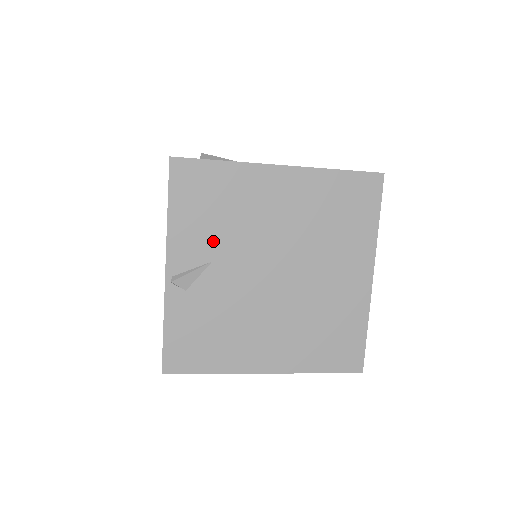
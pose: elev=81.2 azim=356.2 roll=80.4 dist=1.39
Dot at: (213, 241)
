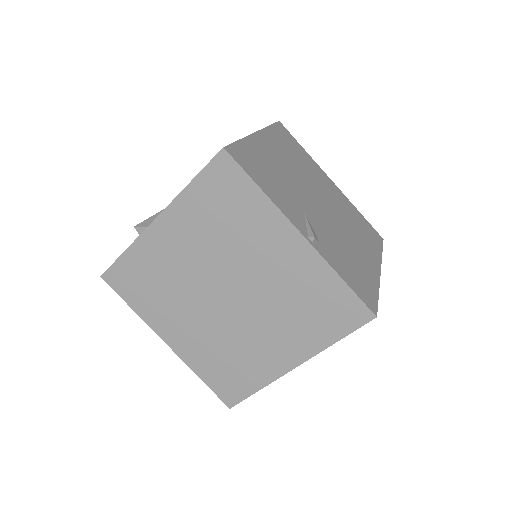
Dot at: (291, 198)
